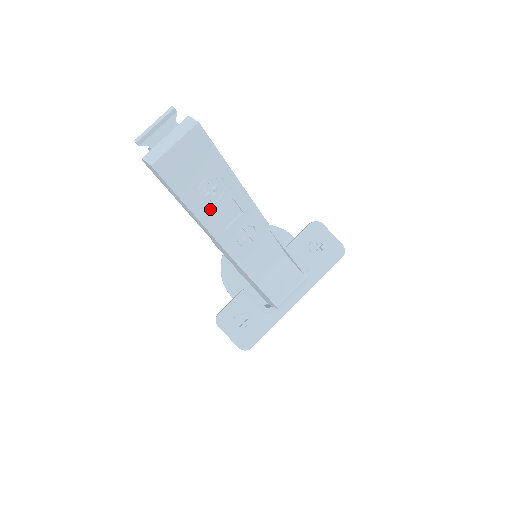
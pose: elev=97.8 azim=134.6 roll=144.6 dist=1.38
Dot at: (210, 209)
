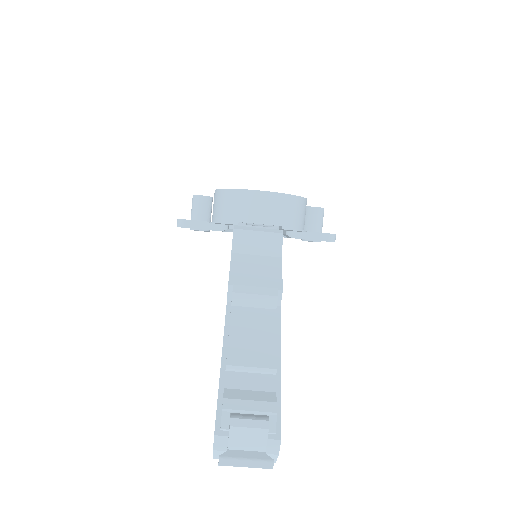
Dot at: occluded
